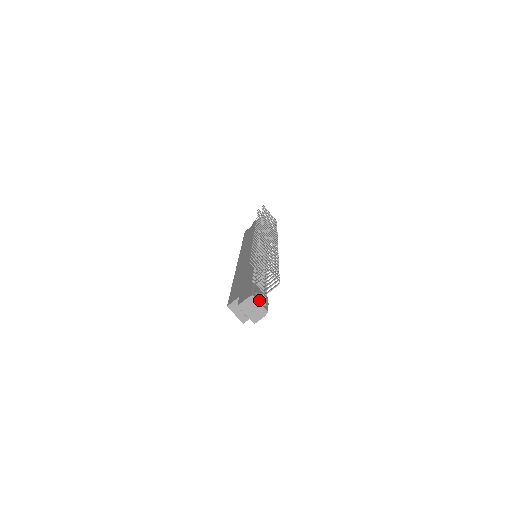
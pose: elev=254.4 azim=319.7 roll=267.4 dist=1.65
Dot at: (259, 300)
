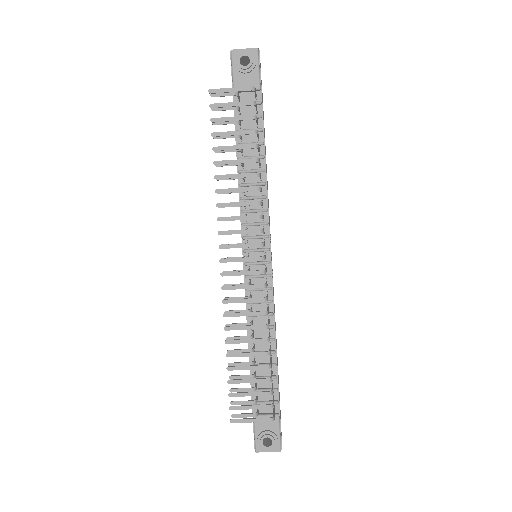
Dot at: (265, 450)
